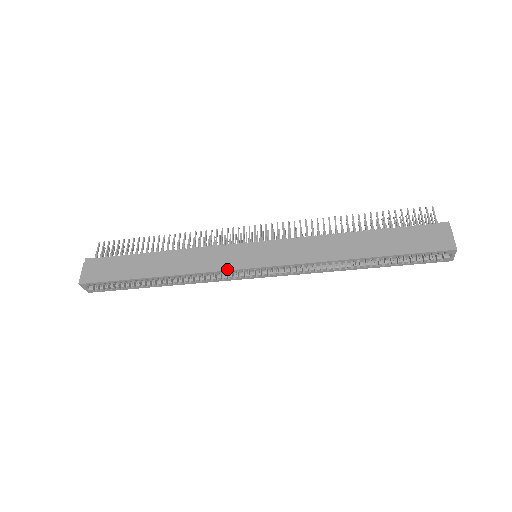
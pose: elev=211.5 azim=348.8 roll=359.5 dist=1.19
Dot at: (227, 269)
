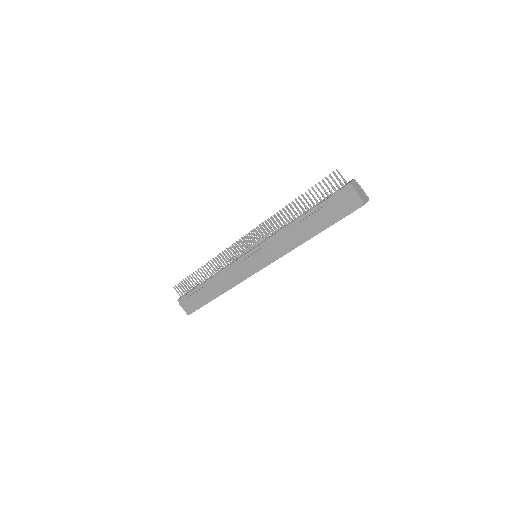
Dot at: (248, 277)
